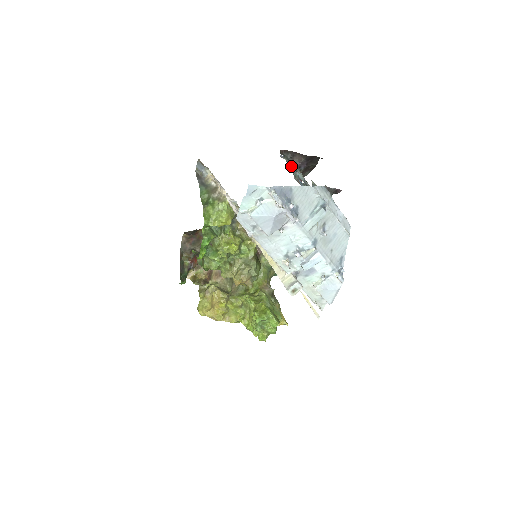
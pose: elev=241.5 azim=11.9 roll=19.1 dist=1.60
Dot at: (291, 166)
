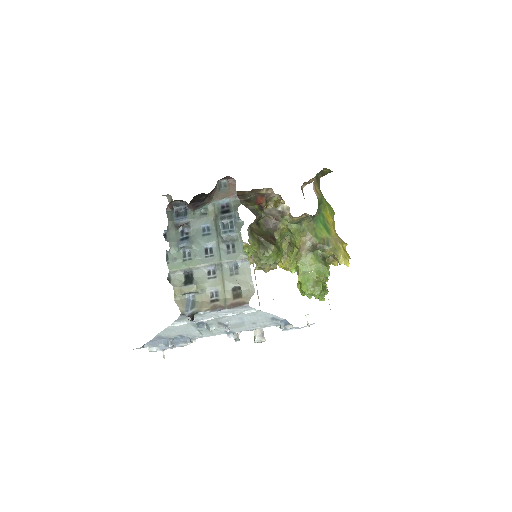
Dot at: (183, 227)
